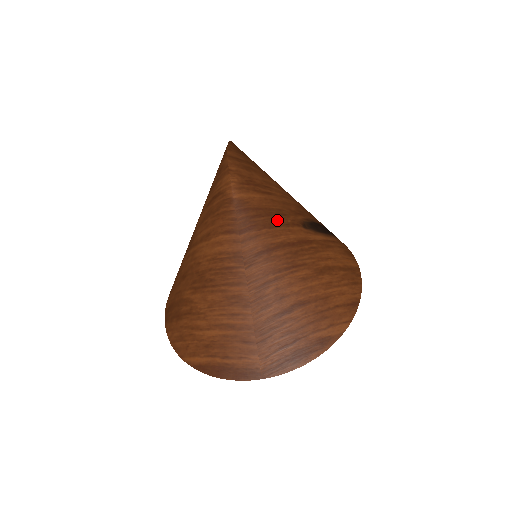
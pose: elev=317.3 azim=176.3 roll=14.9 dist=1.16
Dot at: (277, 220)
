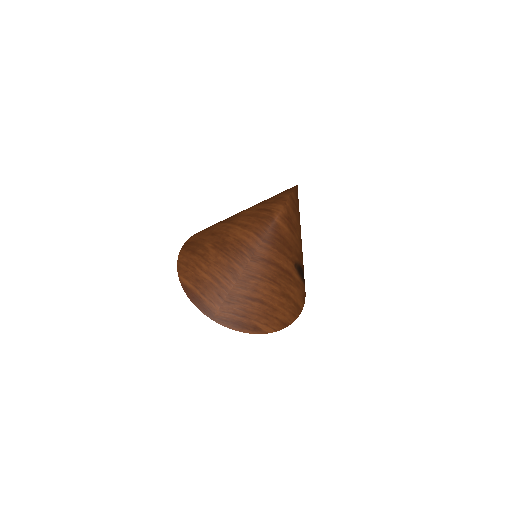
Dot at: (286, 251)
